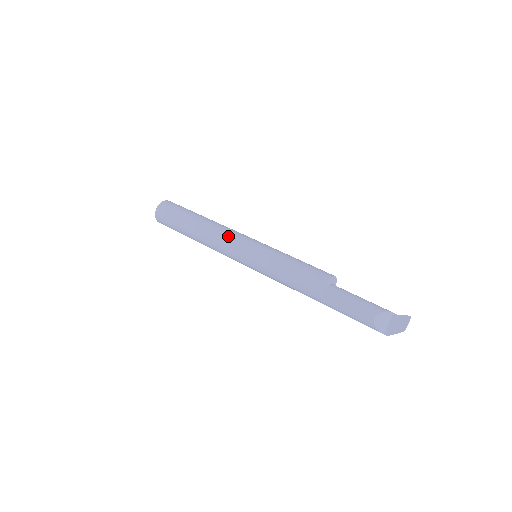
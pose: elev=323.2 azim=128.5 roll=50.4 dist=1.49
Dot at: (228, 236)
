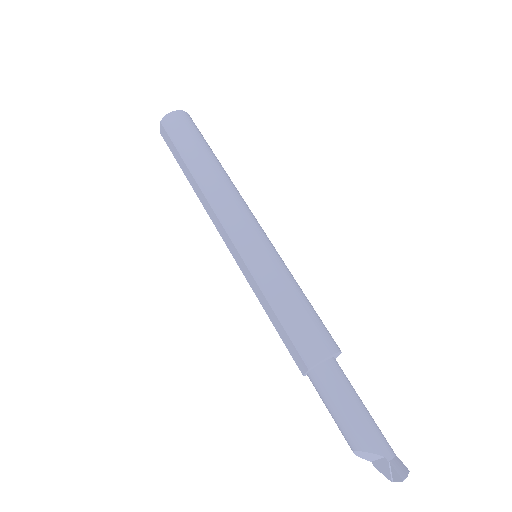
Dot at: (219, 221)
